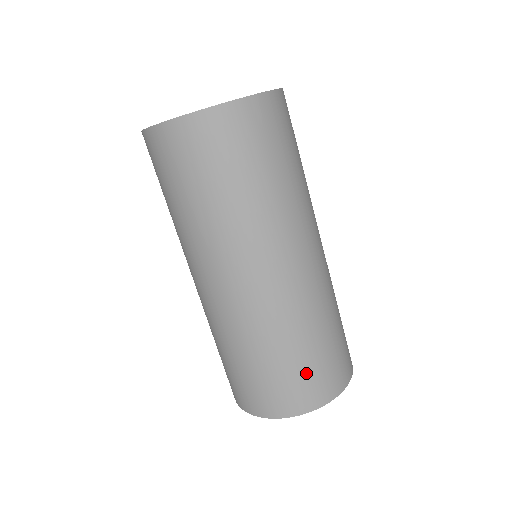
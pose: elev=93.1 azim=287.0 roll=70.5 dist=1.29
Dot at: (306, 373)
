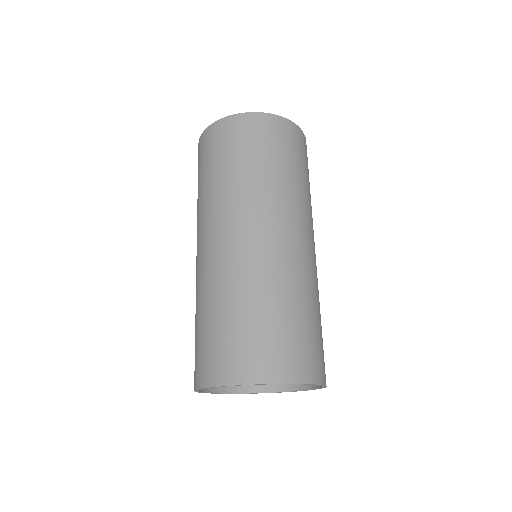
Dot at: (271, 337)
